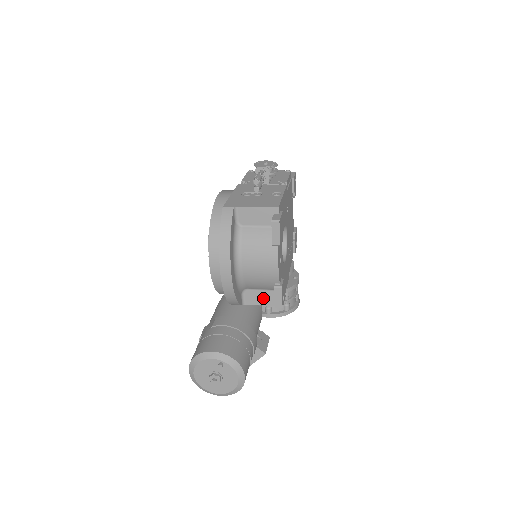
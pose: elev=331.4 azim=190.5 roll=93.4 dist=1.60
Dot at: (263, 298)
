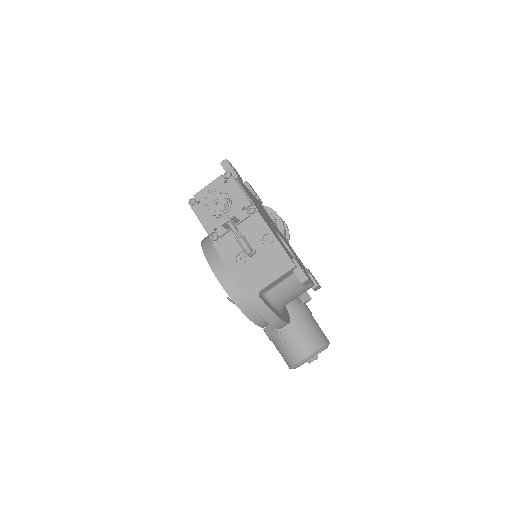
Dot at: occluded
